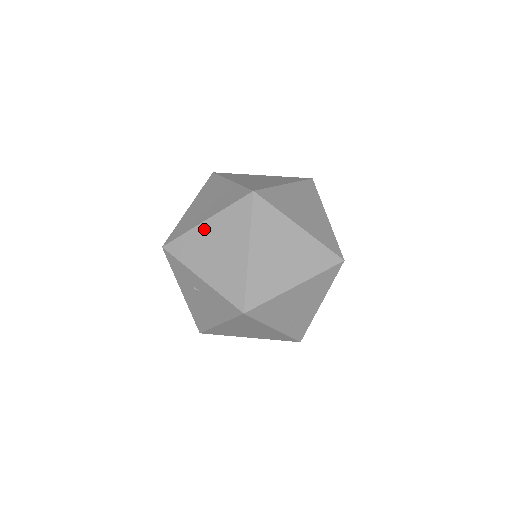
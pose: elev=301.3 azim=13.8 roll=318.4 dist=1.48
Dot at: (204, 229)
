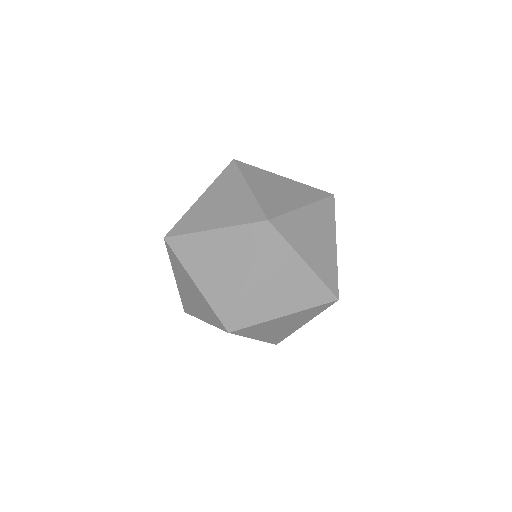
Dot at: occluded
